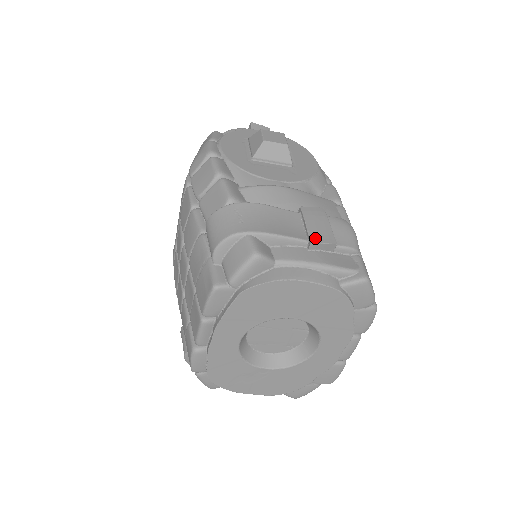
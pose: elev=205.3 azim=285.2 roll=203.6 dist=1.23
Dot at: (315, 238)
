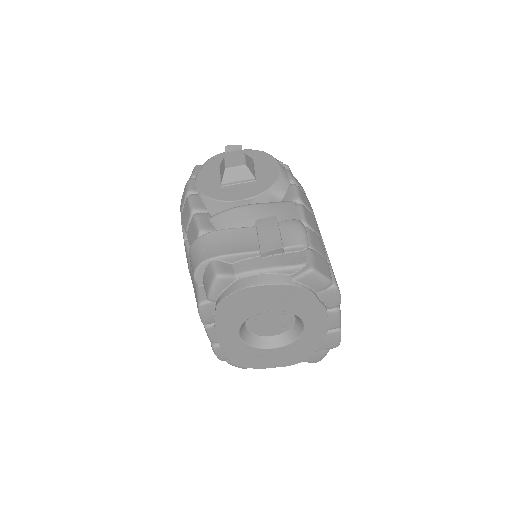
Dot at: (264, 247)
